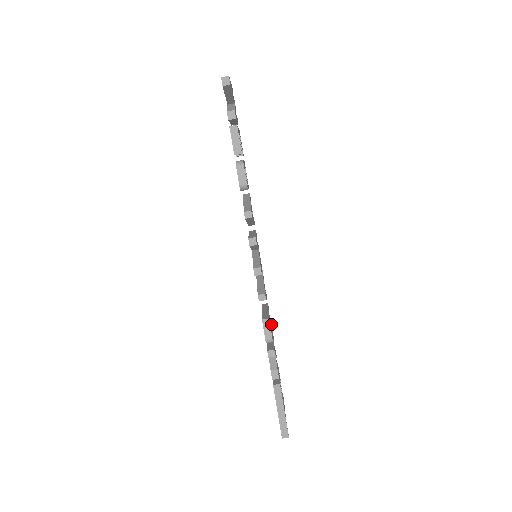
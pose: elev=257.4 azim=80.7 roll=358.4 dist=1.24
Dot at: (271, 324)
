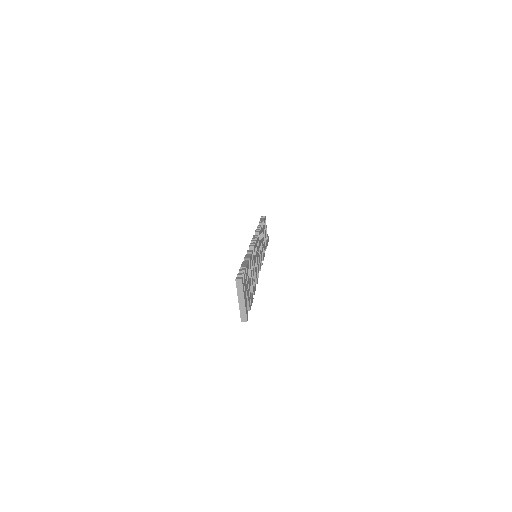
Dot at: (261, 228)
